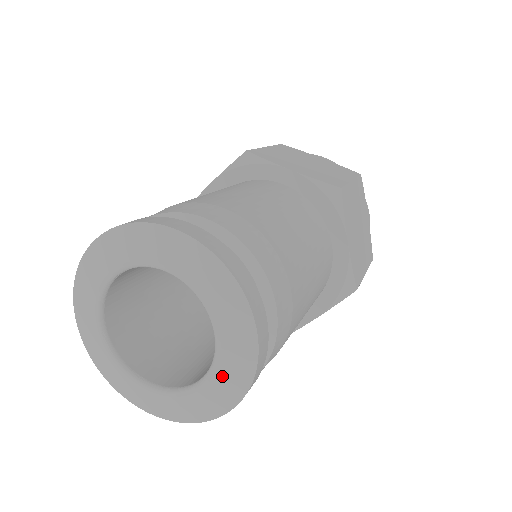
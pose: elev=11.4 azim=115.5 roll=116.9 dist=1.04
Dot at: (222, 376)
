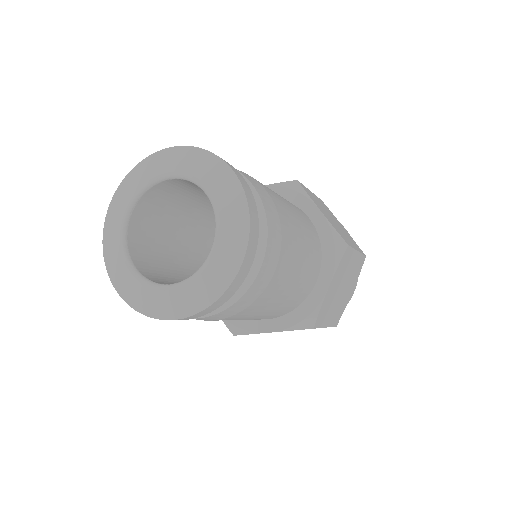
Dot at: (226, 227)
